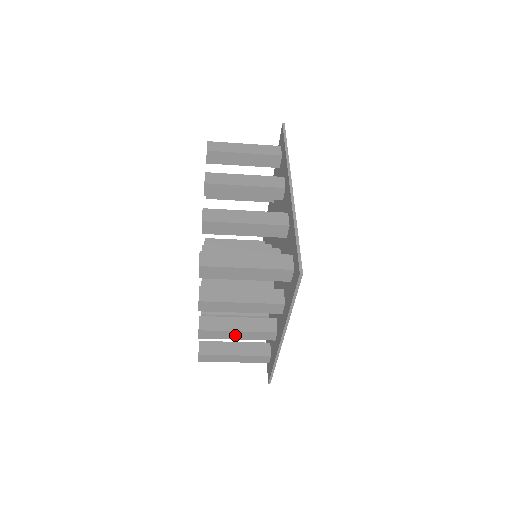
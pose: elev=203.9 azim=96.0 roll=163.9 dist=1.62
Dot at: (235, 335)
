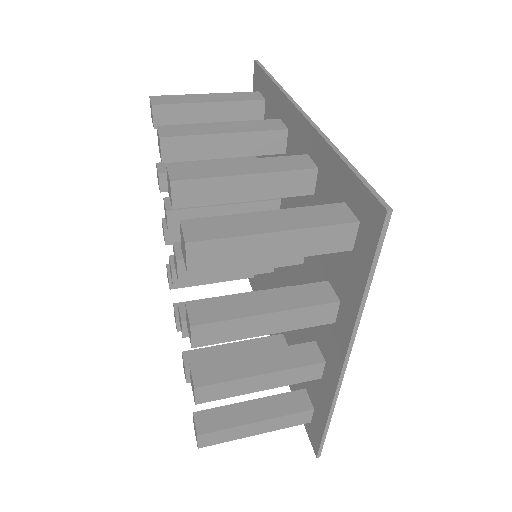
Dot at: occluded
